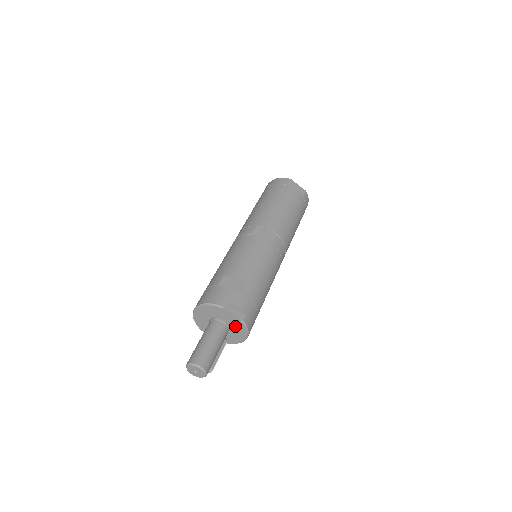
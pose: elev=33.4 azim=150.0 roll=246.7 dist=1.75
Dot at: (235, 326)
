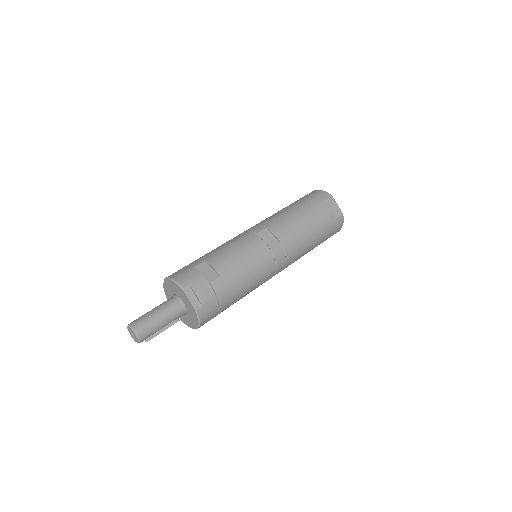
Dot at: (190, 311)
